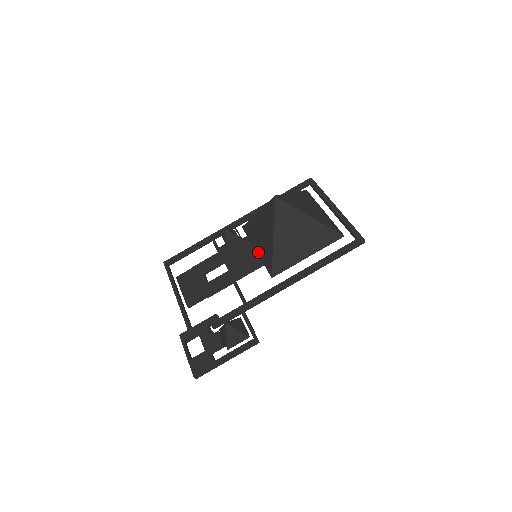
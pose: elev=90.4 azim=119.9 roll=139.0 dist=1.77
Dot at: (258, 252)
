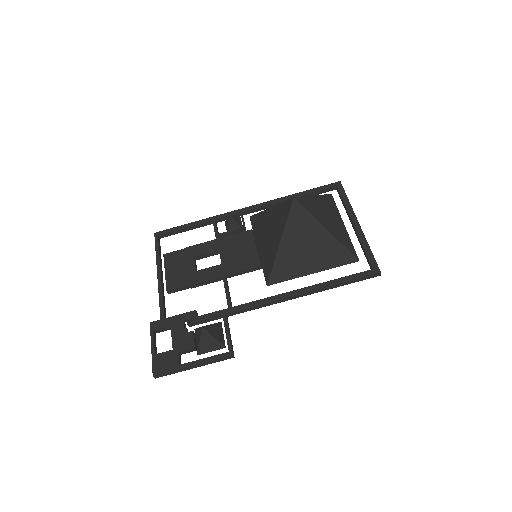
Dot at: (259, 251)
